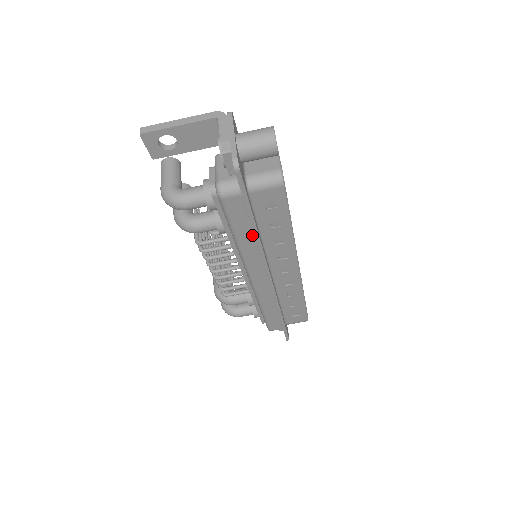
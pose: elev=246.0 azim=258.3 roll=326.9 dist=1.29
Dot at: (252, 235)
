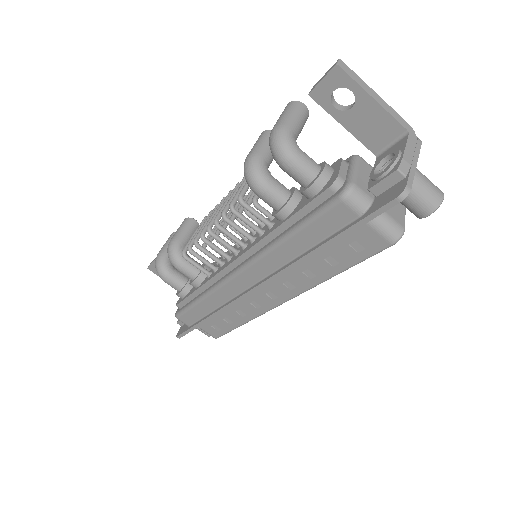
Dot at: (305, 248)
